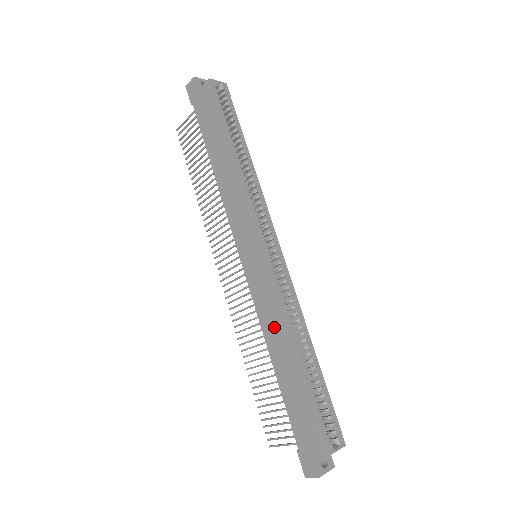
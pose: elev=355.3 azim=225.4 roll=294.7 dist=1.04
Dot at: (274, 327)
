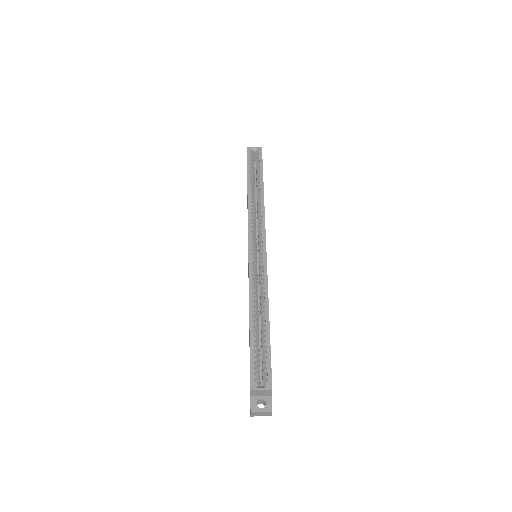
Dot at: occluded
